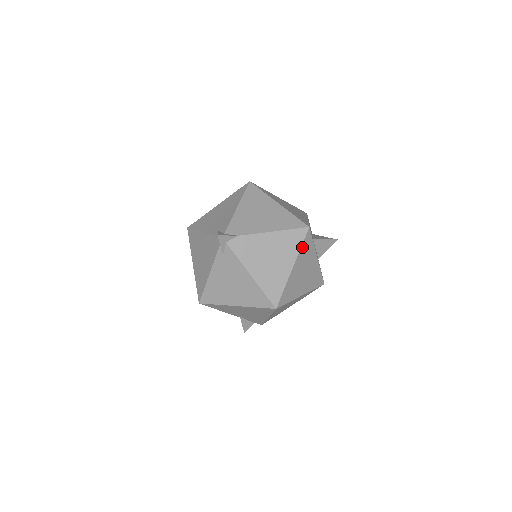
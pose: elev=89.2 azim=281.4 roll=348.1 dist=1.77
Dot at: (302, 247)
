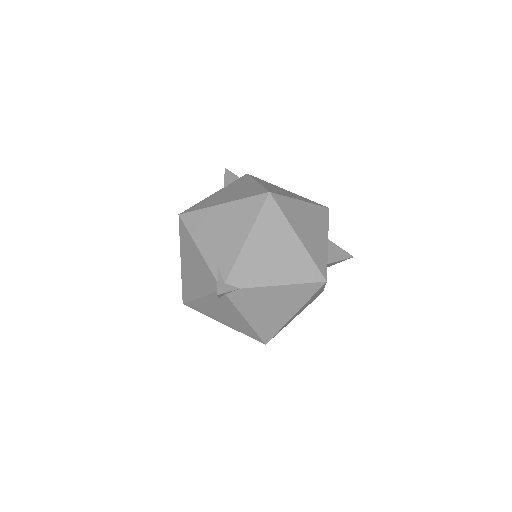
Dot at: (311, 297)
